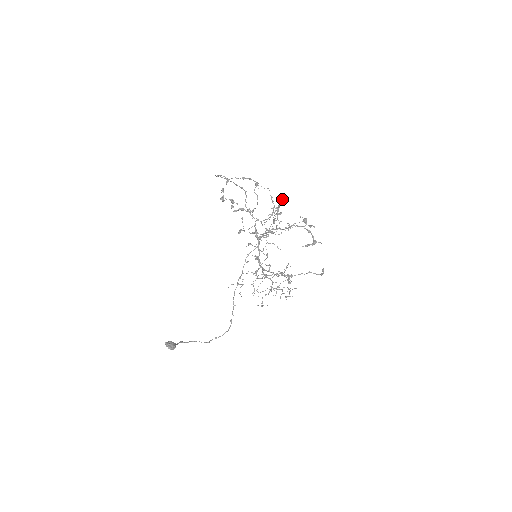
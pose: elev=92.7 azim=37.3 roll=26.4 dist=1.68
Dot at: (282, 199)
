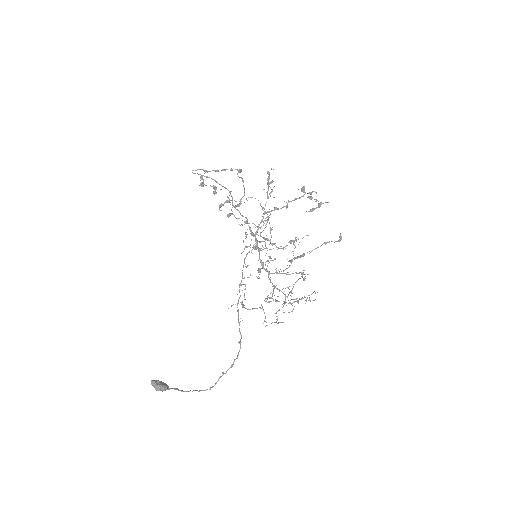
Dot at: occluded
